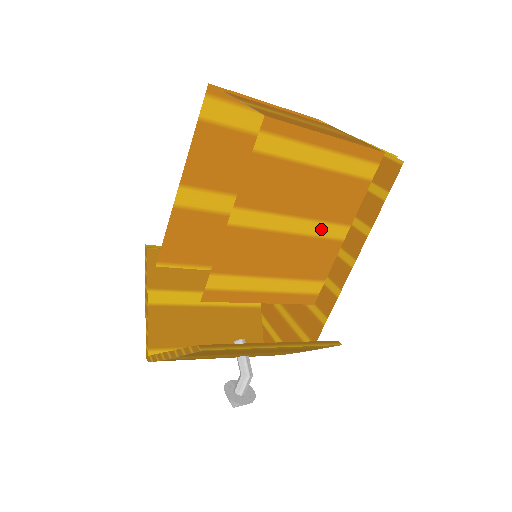
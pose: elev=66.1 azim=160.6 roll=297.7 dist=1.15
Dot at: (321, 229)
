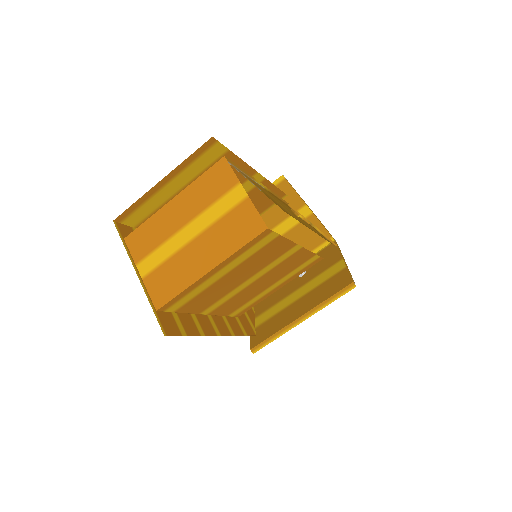
Dot at: (274, 264)
